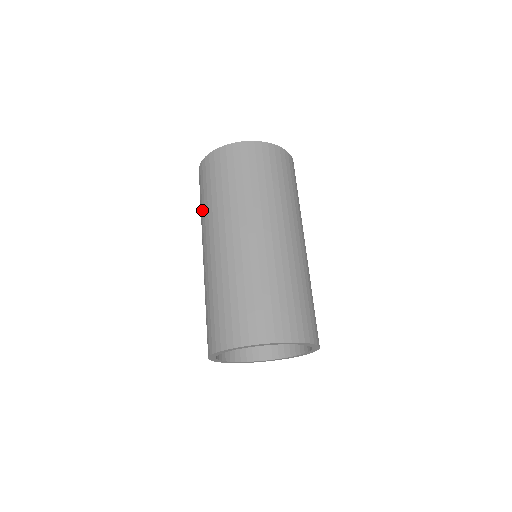
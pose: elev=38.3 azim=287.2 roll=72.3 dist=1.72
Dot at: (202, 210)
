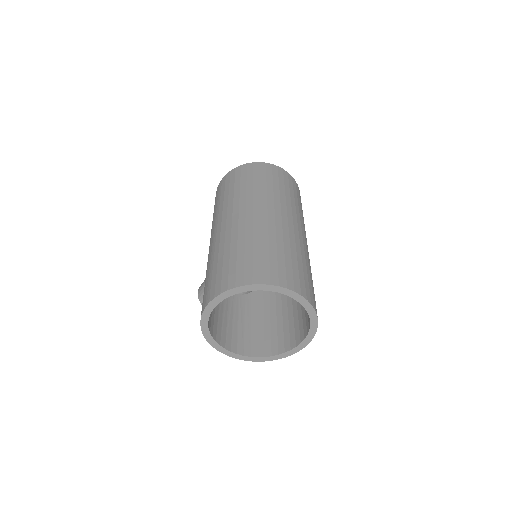
Dot at: (240, 190)
